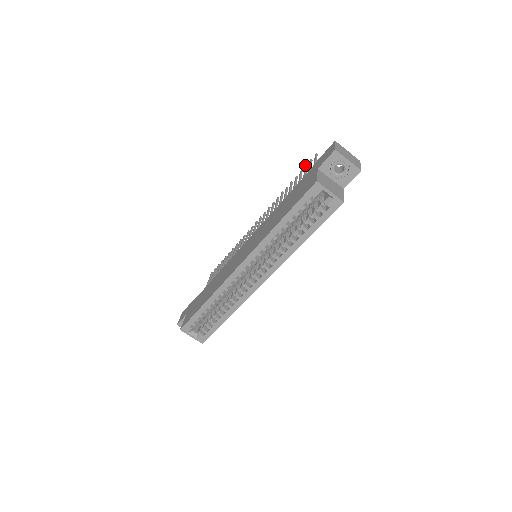
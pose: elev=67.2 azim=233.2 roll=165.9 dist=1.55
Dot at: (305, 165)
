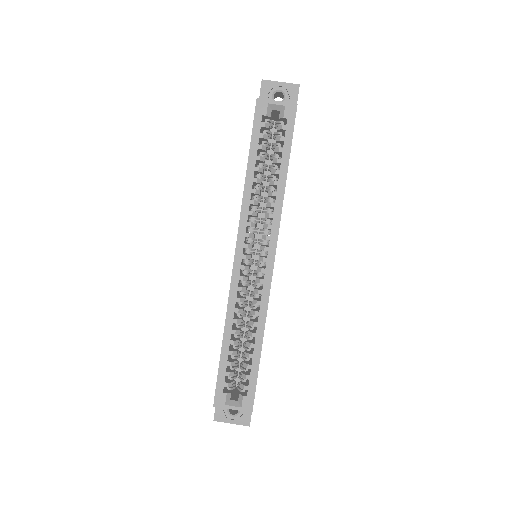
Dot at: occluded
